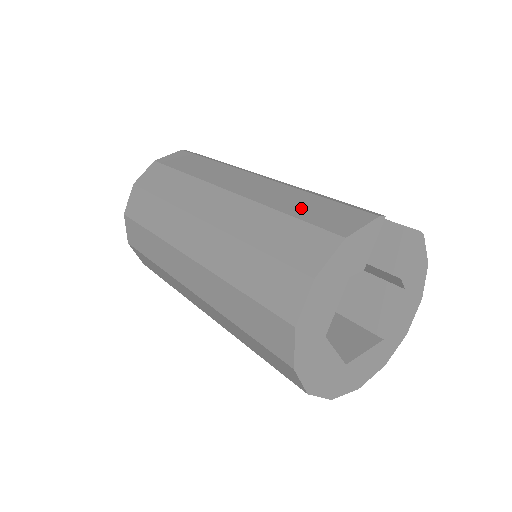
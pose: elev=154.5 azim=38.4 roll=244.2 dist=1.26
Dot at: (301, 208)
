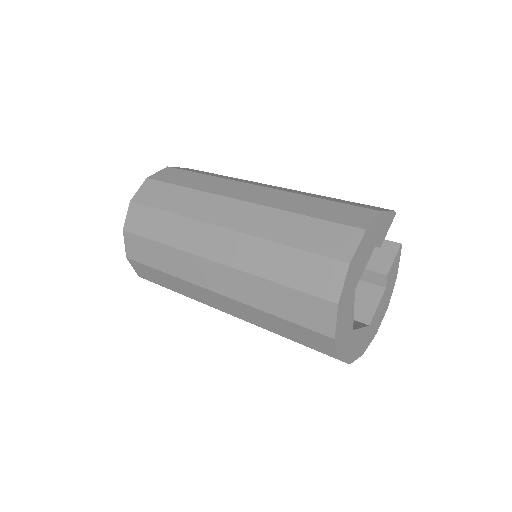
Dot at: (333, 199)
